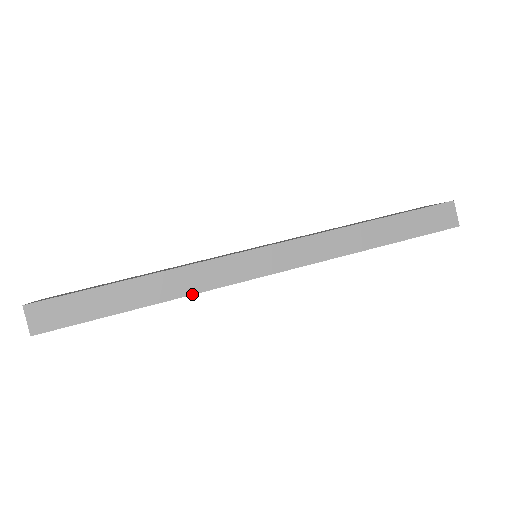
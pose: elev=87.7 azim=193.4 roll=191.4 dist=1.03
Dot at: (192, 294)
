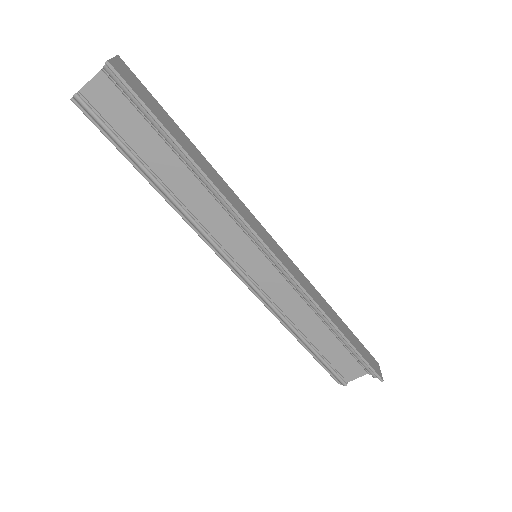
Dot at: (228, 200)
